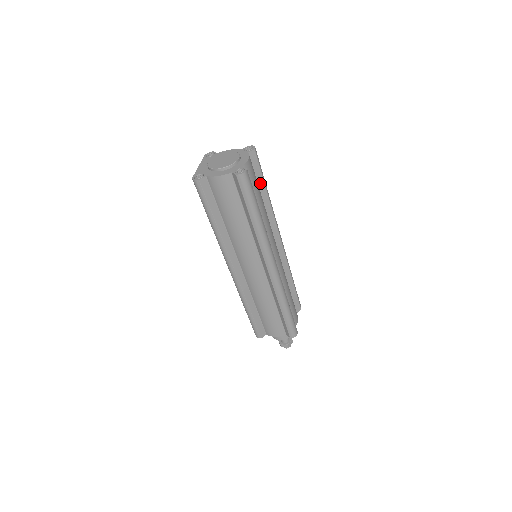
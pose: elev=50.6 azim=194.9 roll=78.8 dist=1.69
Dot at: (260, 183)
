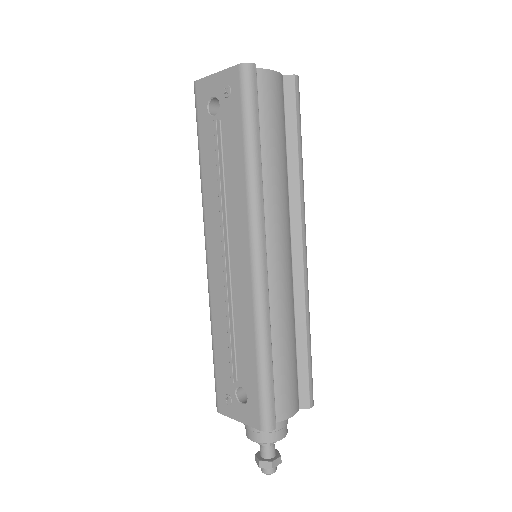
Dot at: occluded
